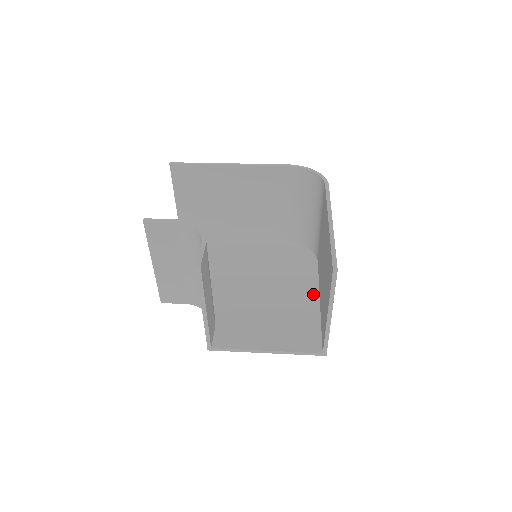
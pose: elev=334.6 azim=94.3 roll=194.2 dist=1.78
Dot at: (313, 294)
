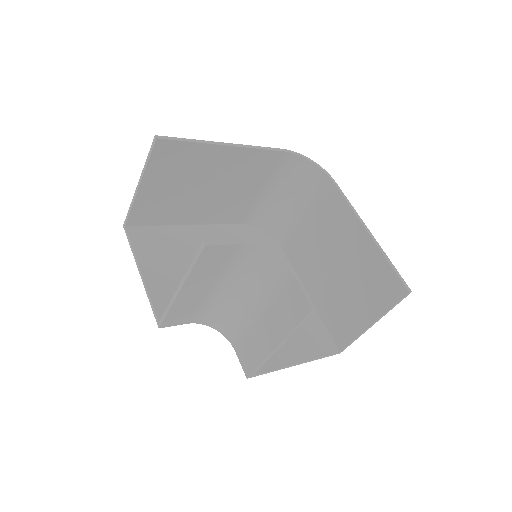
Dot at: occluded
